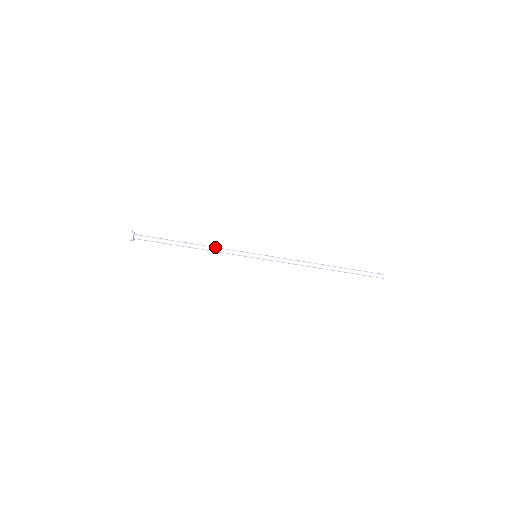
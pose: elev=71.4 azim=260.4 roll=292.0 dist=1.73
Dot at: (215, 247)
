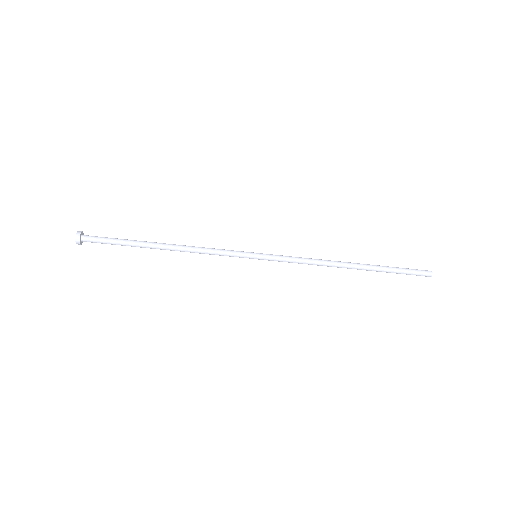
Dot at: (197, 251)
